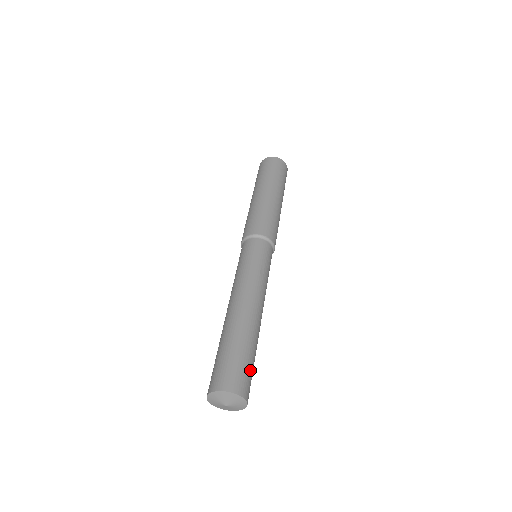
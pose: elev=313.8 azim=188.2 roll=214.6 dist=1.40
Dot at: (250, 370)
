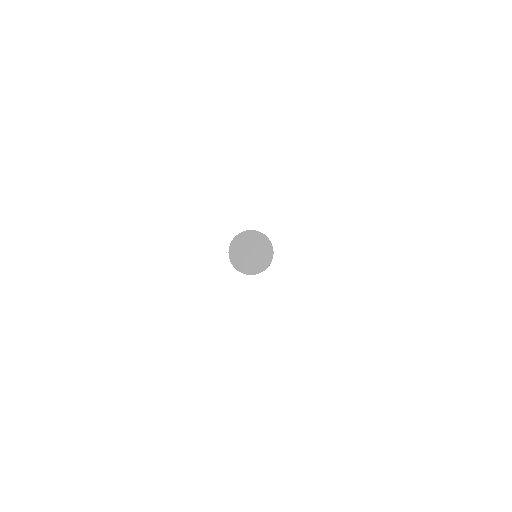
Dot at: occluded
